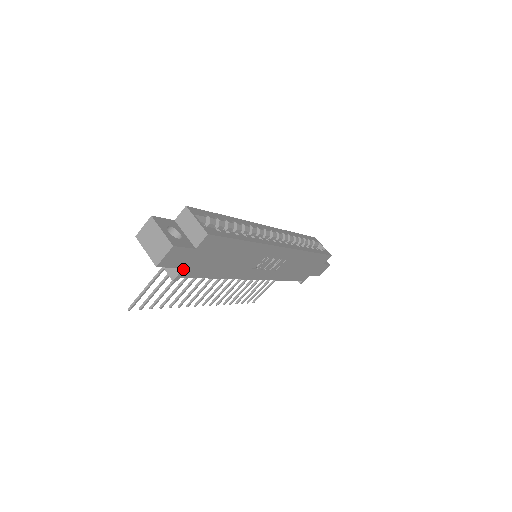
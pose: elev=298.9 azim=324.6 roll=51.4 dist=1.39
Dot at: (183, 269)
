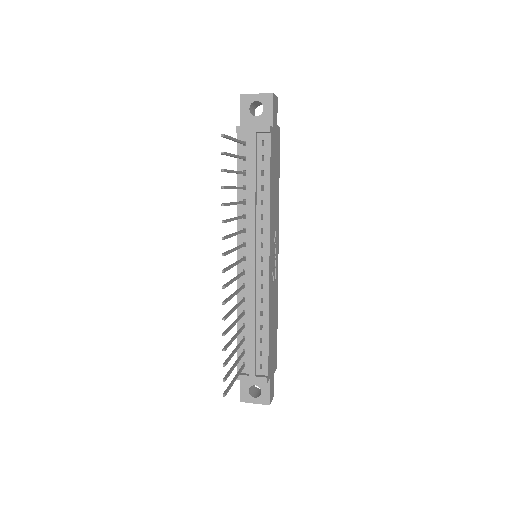
Dot at: (272, 128)
